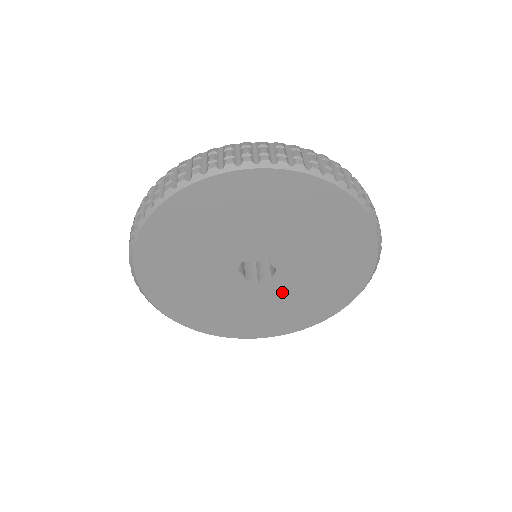
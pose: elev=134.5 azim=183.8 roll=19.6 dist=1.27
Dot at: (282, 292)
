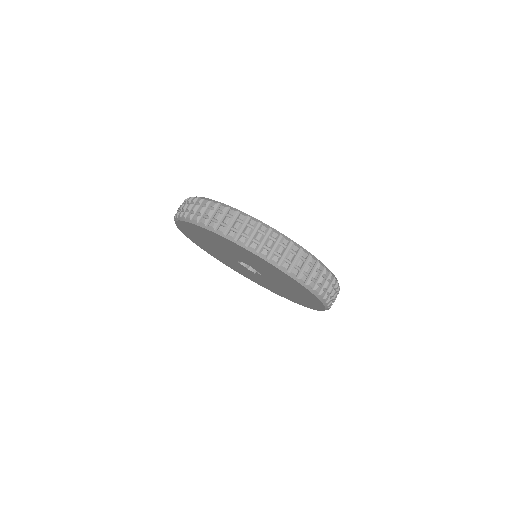
Dot at: (275, 284)
